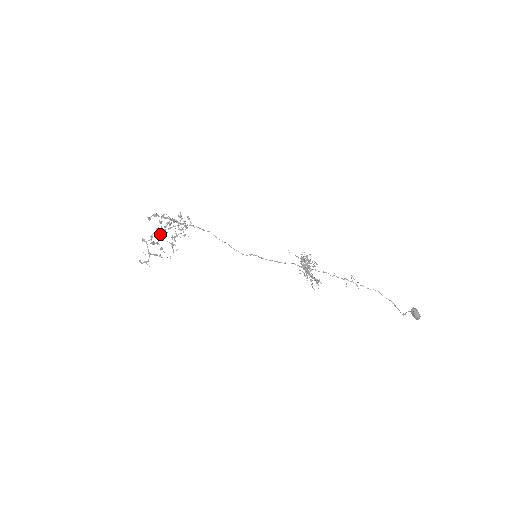
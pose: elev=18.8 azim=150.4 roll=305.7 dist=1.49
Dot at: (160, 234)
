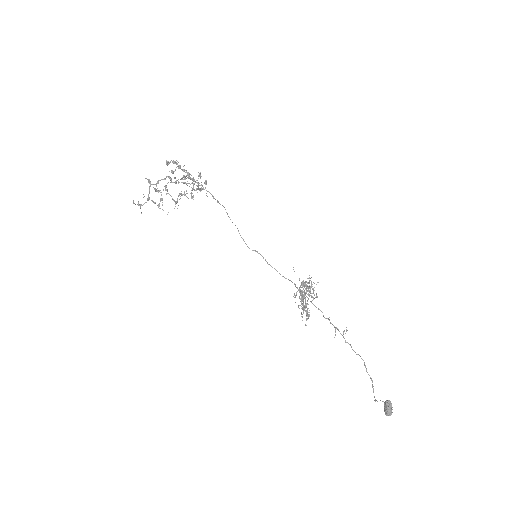
Dot at: occluded
